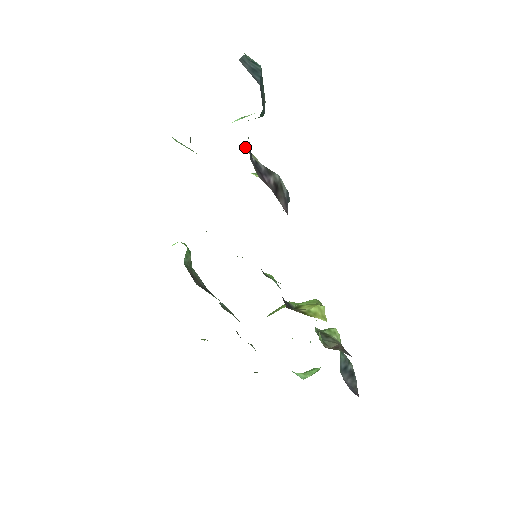
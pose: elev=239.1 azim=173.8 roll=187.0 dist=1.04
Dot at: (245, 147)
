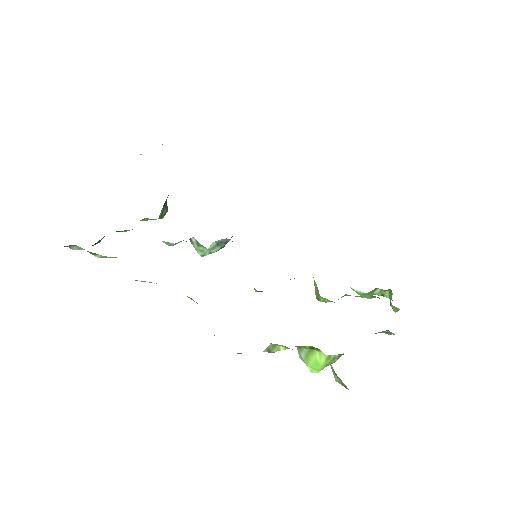
Dot at: occluded
